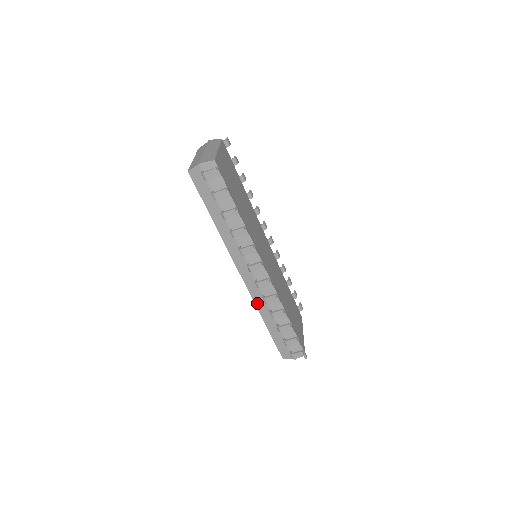
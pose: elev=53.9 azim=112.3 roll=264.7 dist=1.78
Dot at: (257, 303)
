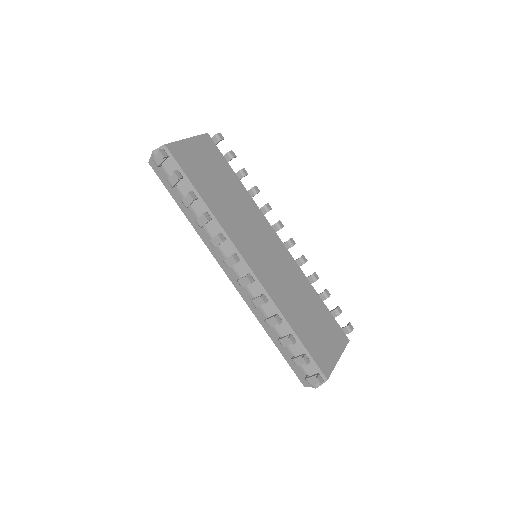
Dot at: (253, 309)
